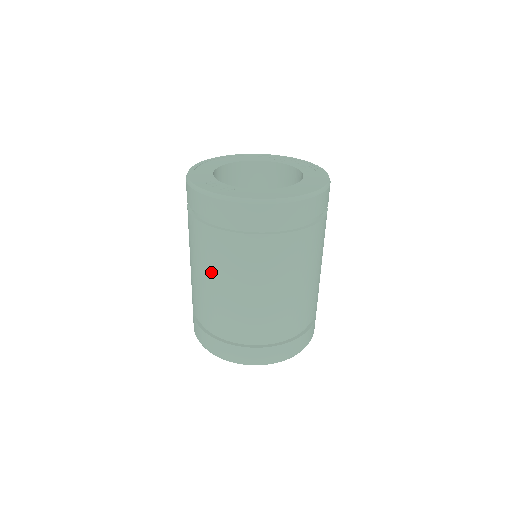
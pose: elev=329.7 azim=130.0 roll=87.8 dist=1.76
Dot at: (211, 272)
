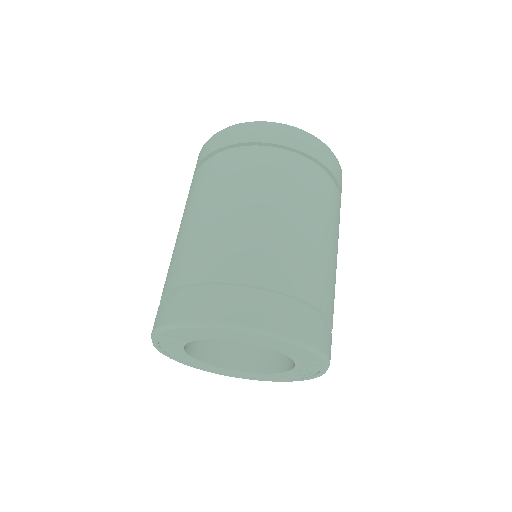
Dot at: (184, 216)
